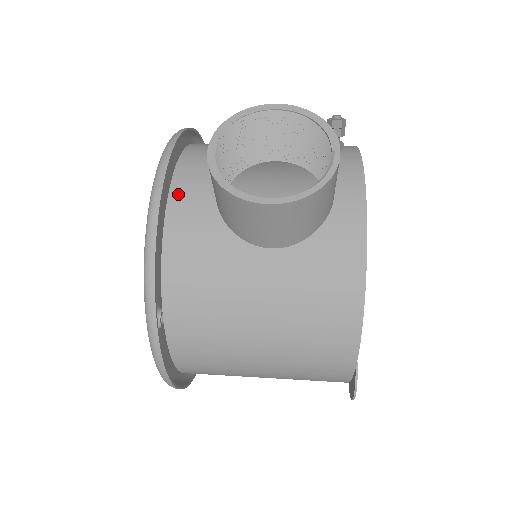
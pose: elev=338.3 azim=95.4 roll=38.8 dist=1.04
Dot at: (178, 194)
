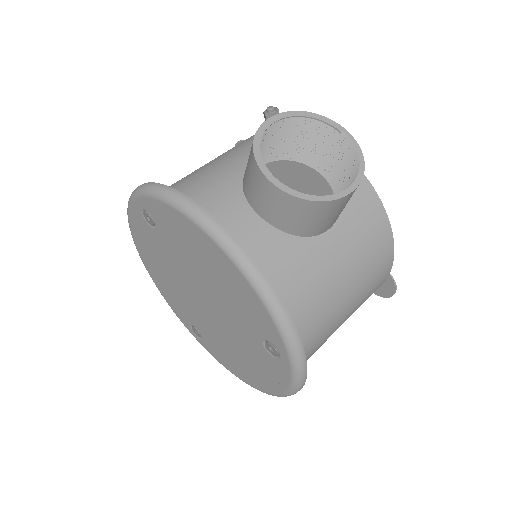
Dot at: (236, 238)
